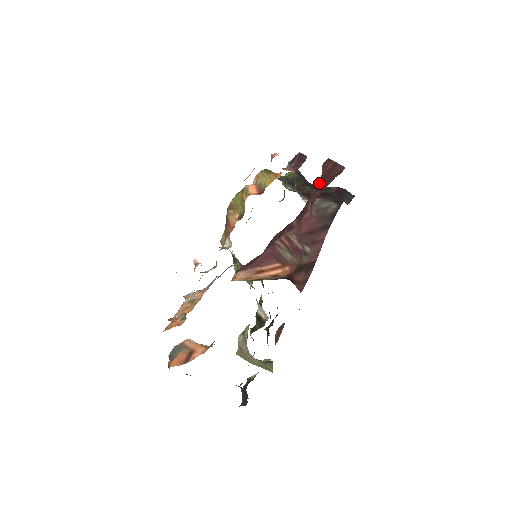
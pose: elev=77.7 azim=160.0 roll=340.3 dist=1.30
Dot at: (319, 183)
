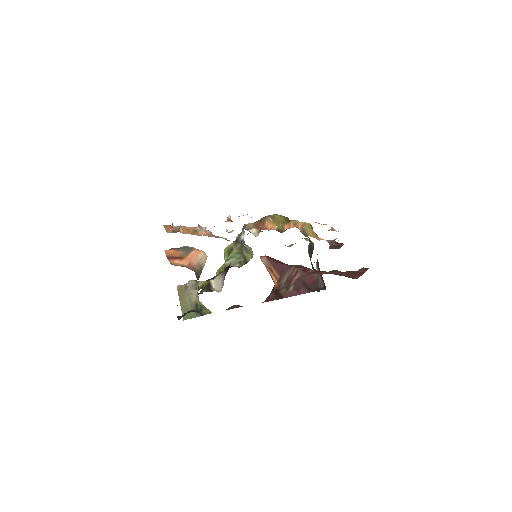
Dot at: (347, 271)
